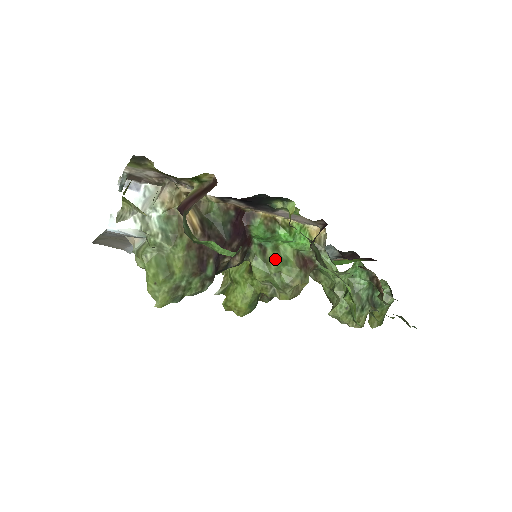
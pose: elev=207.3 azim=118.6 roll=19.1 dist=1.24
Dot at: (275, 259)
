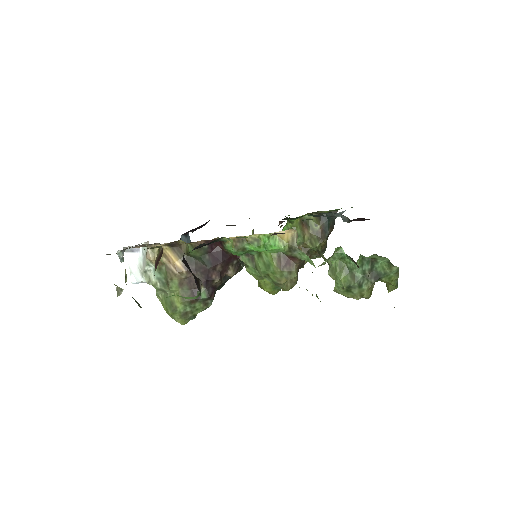
Dot at: (260, 265)
